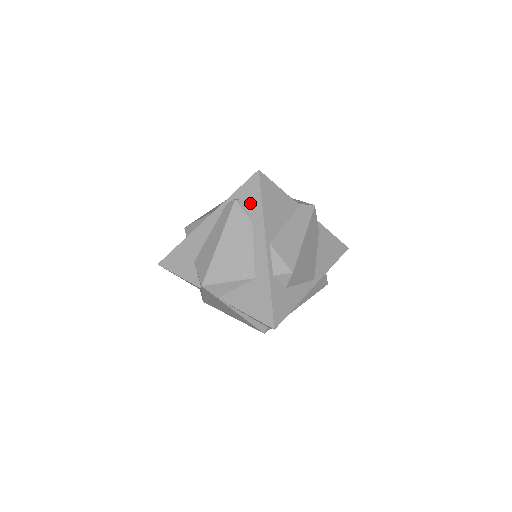
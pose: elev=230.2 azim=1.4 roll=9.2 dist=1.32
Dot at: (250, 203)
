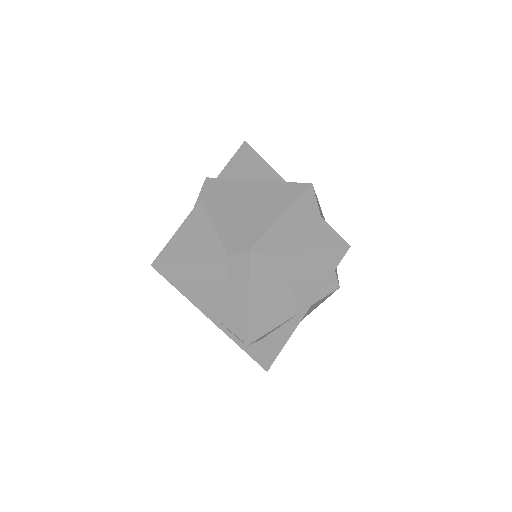
Dot at: occluded
